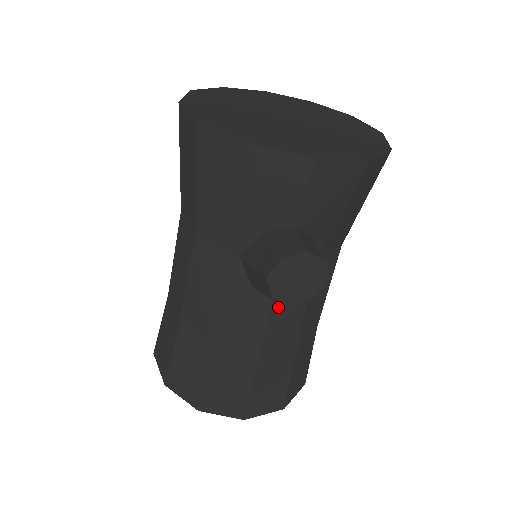
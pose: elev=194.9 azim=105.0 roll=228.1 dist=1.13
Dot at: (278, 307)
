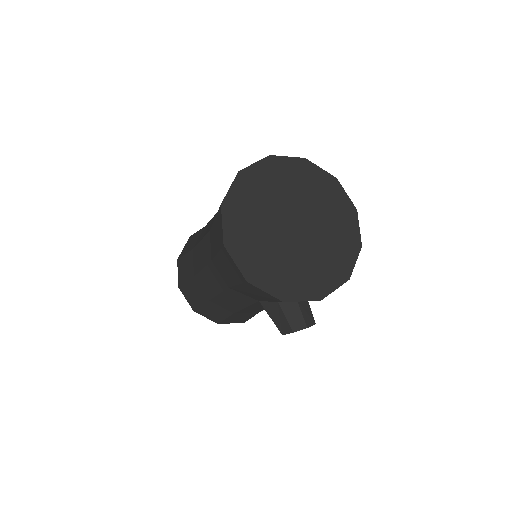
Dot at: occluded
